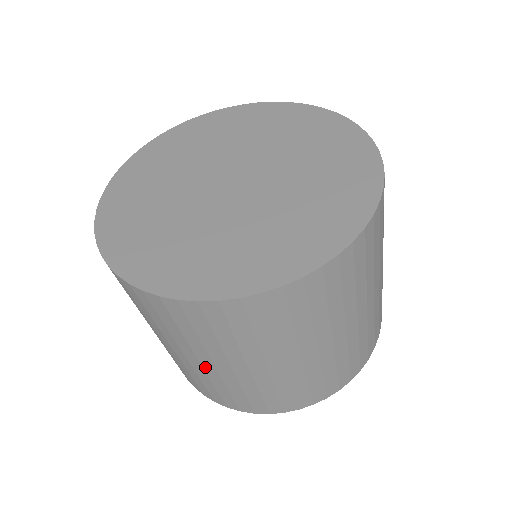
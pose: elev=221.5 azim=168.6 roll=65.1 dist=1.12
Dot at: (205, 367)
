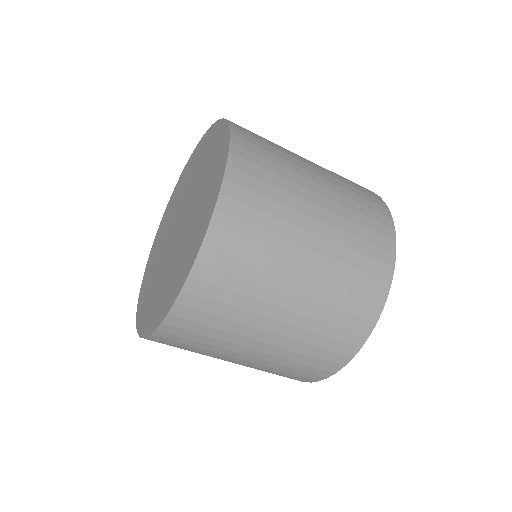
Dot at: occluded
